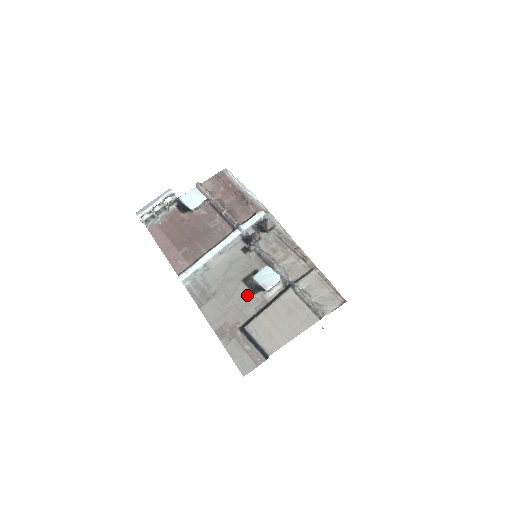
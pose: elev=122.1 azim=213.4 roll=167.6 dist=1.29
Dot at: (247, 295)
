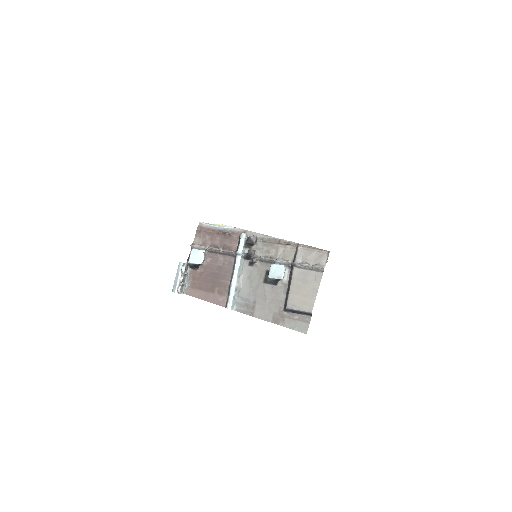
Dot at: (273, 289)
